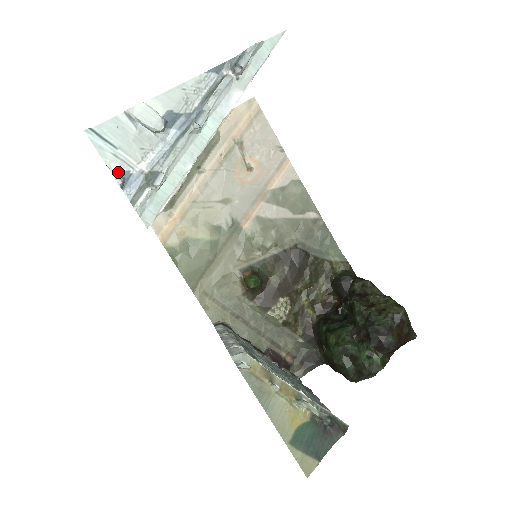
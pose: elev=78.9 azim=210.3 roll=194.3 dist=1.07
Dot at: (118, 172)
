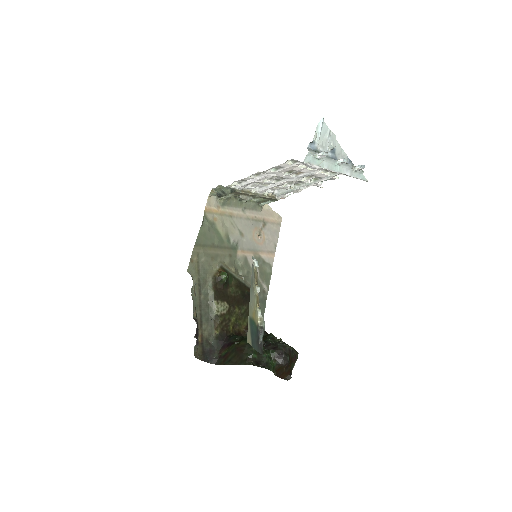
Dot at: (314, 138)
